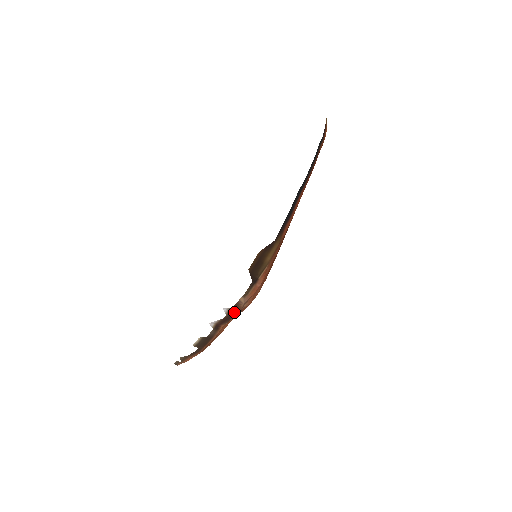
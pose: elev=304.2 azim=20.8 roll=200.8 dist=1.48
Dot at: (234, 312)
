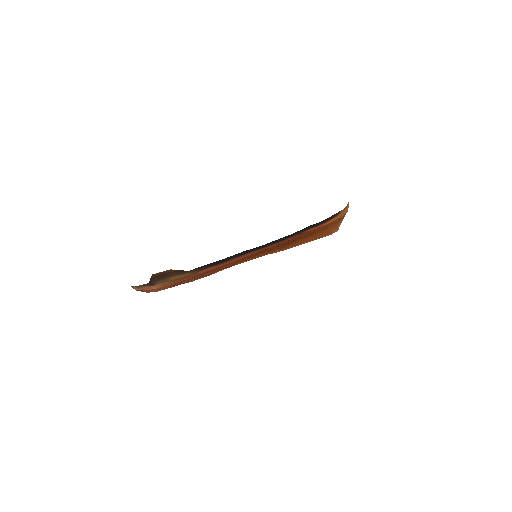
Dot at: occluded
